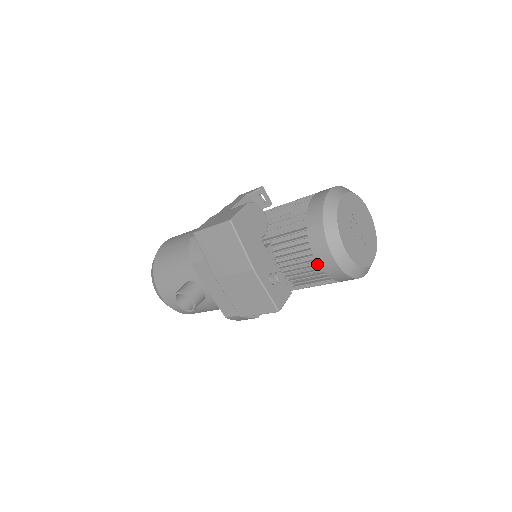
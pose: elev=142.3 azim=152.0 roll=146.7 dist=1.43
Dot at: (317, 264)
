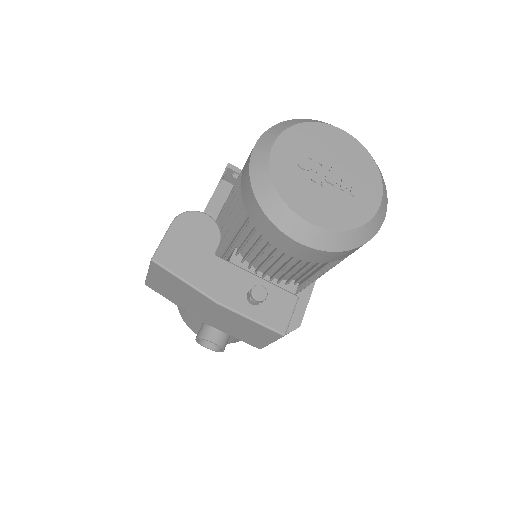
Dot at: (292, 255)
